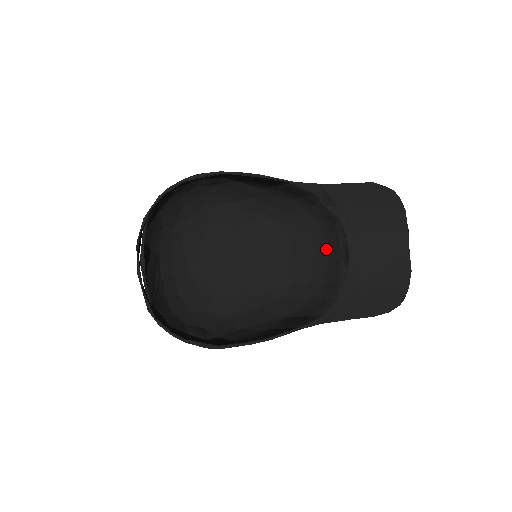
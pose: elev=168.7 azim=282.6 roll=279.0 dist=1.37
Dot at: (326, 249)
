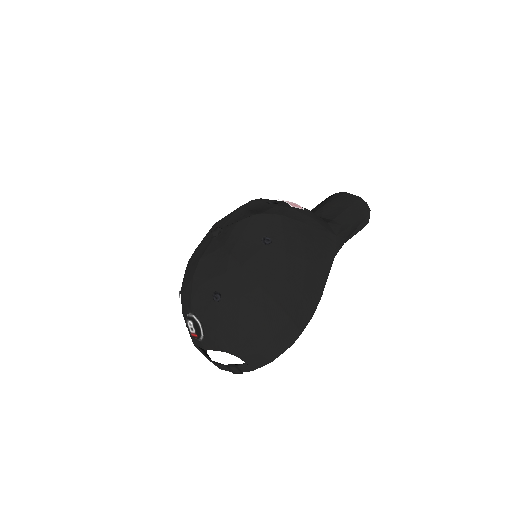
Dot at: occluded
